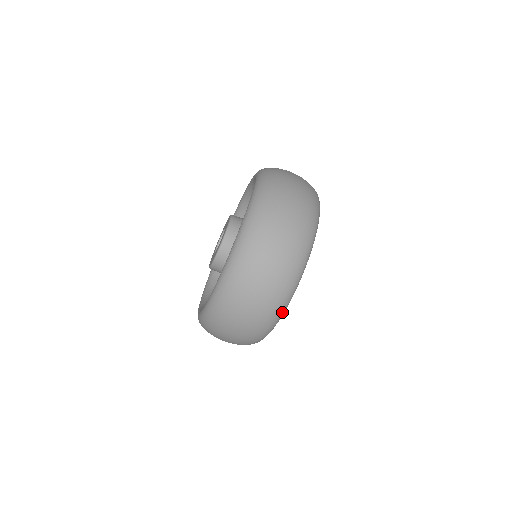
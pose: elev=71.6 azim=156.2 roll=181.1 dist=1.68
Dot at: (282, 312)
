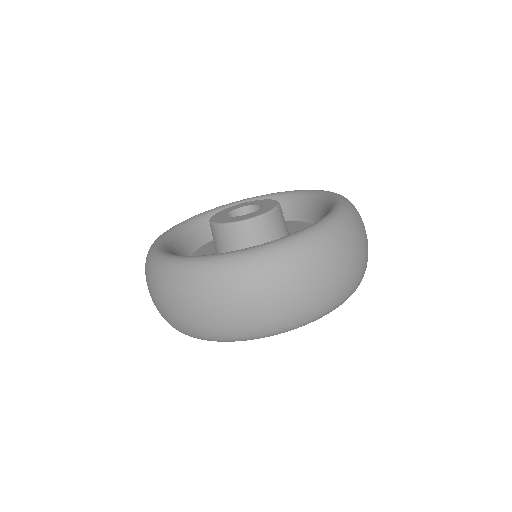
Dot at: (262, 337)
